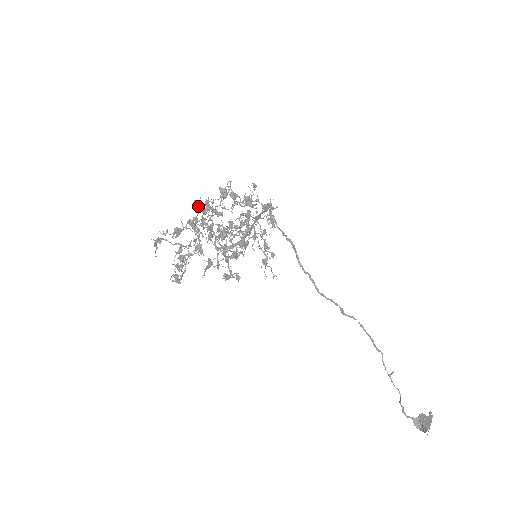
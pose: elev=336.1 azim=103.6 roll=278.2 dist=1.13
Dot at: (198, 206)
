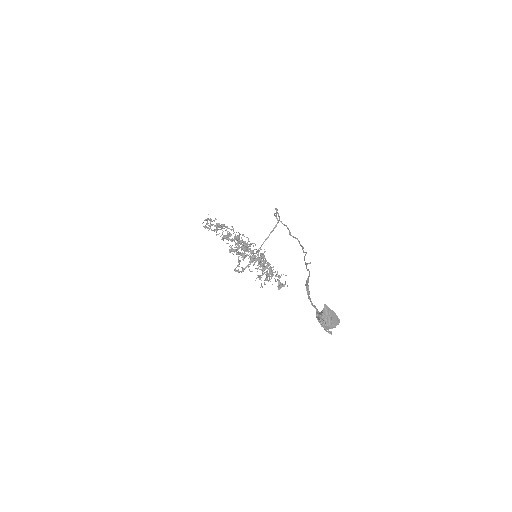
Dot at: occluded
